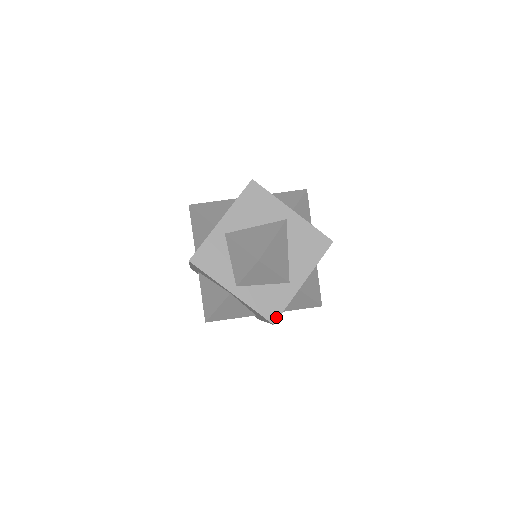
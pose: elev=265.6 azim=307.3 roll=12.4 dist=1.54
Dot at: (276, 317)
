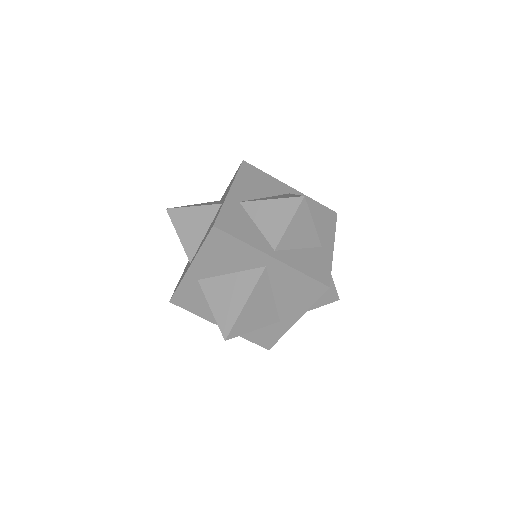
Dot at: (270, 345)
